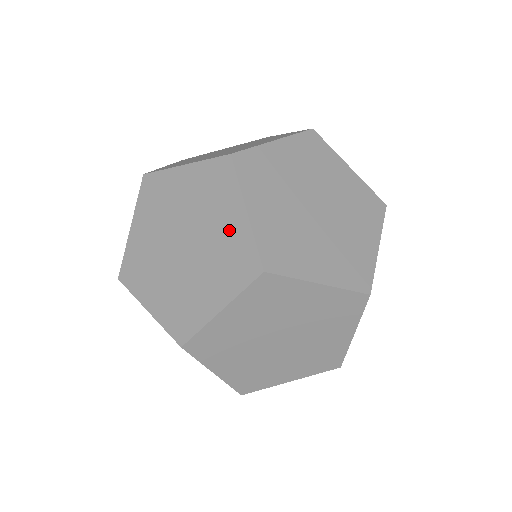
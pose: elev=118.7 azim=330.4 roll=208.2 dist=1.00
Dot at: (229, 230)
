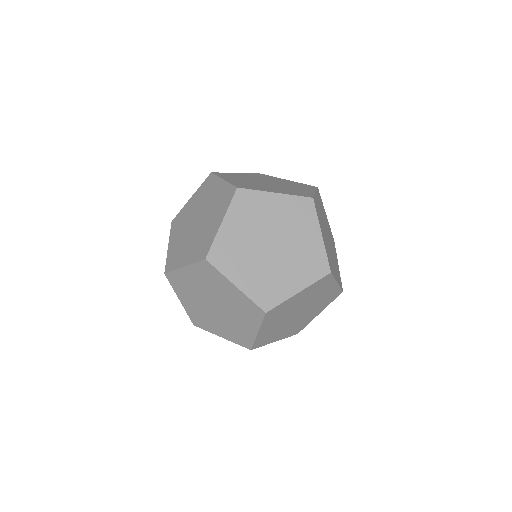
Dot at: (211, 228)
